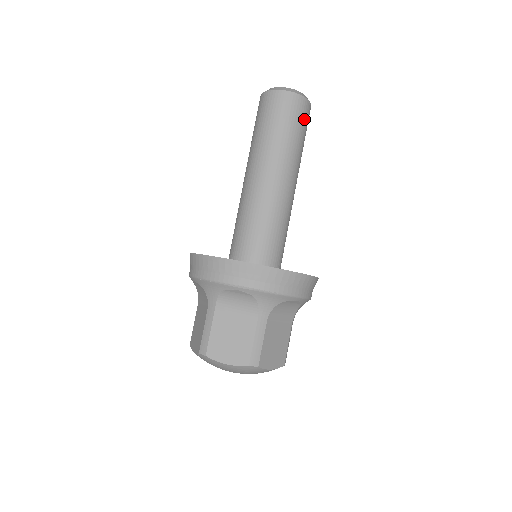
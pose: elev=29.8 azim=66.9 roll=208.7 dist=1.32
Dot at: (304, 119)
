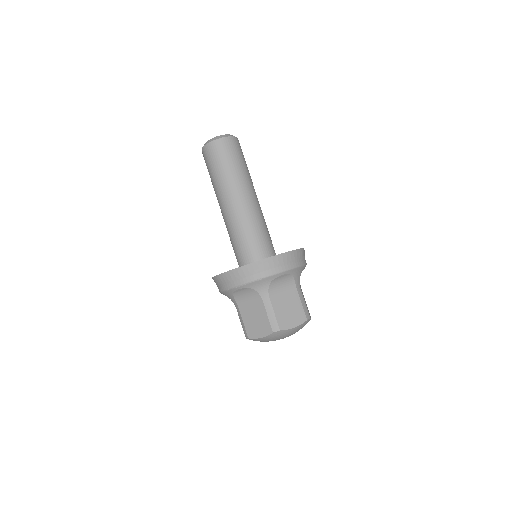
Dot at: (232, 151)
